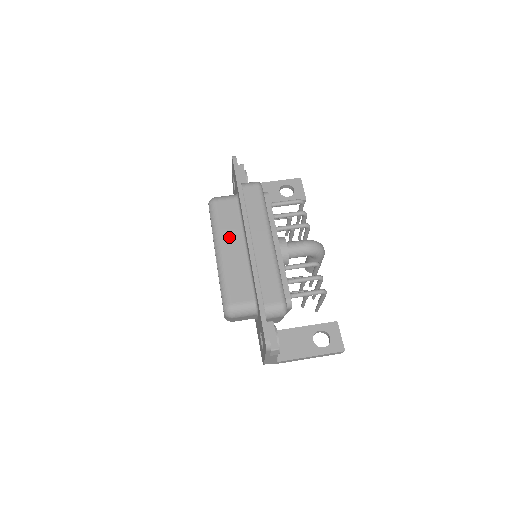
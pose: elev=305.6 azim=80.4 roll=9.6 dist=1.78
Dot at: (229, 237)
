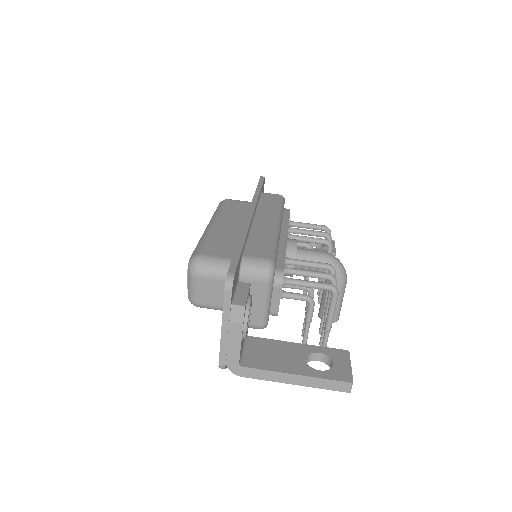
Dot at: (229, 218)
